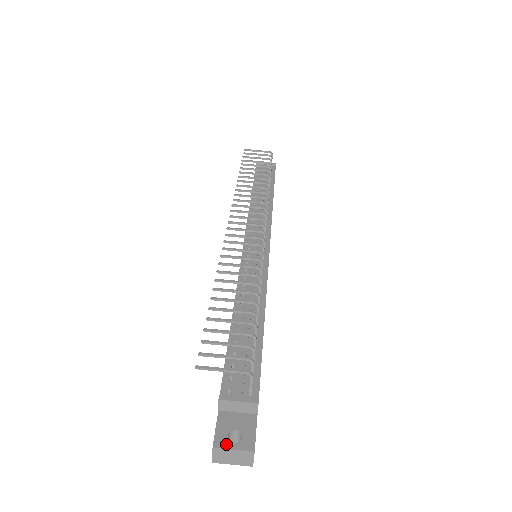
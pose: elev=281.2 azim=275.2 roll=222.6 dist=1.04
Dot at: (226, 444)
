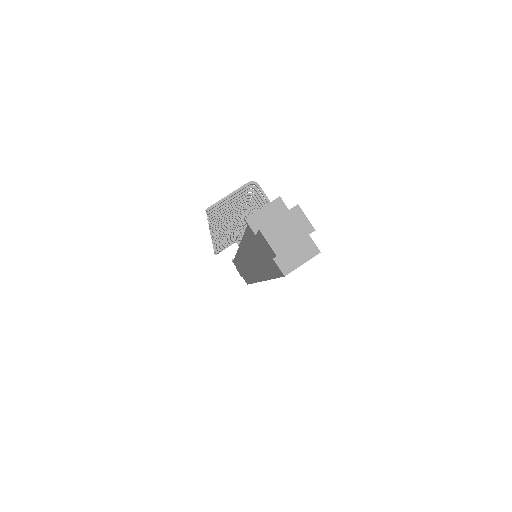
Dot at: (270, 222)
